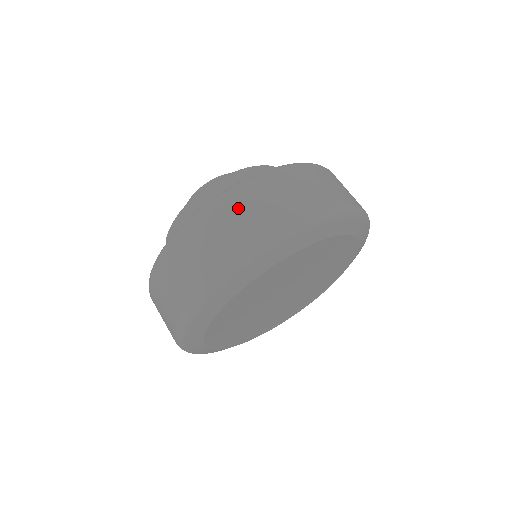
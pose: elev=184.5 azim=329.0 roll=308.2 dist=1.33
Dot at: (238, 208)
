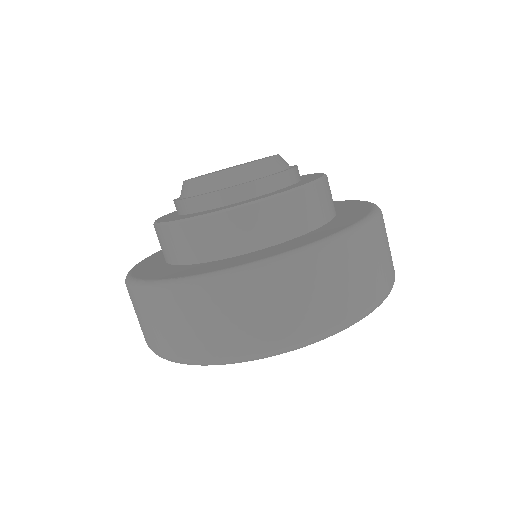
Dot at: (294, 288)
